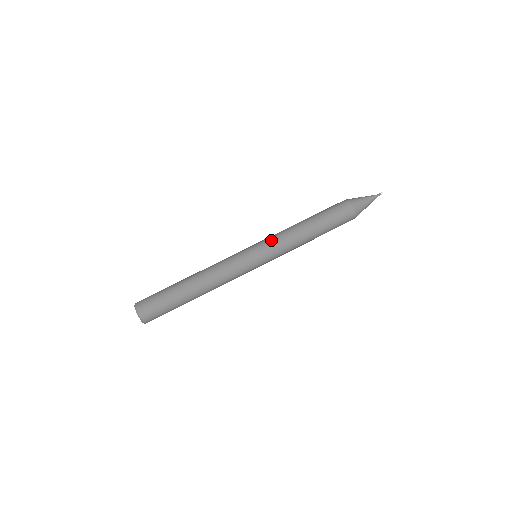
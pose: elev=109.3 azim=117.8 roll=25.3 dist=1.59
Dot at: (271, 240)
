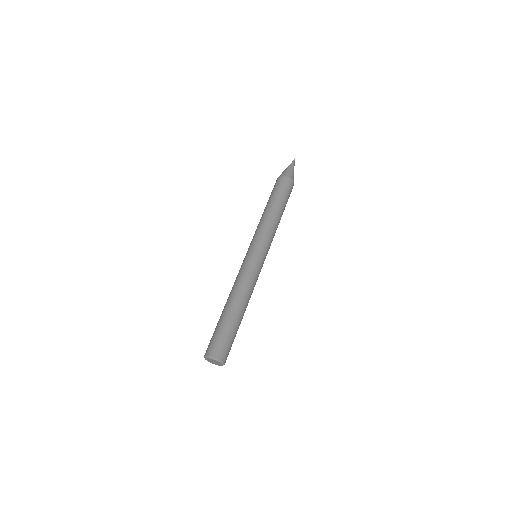
Dot at: (253, 237)
